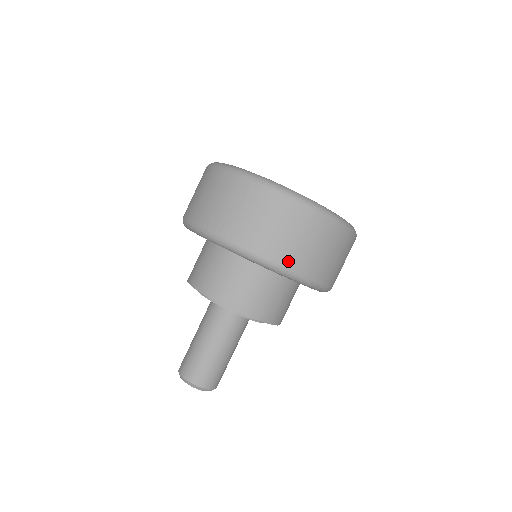
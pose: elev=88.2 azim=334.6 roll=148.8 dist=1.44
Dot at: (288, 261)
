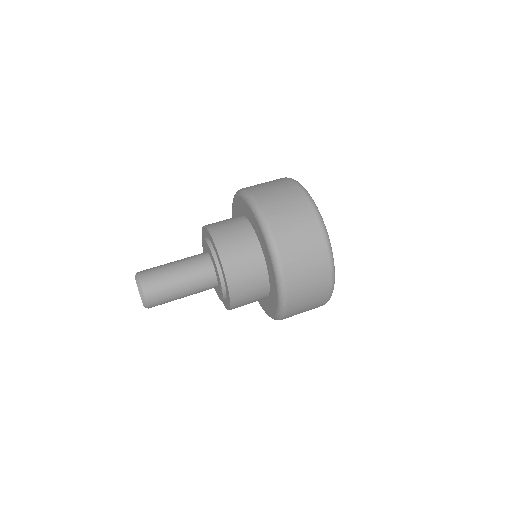
Dot at: (289, 271)
